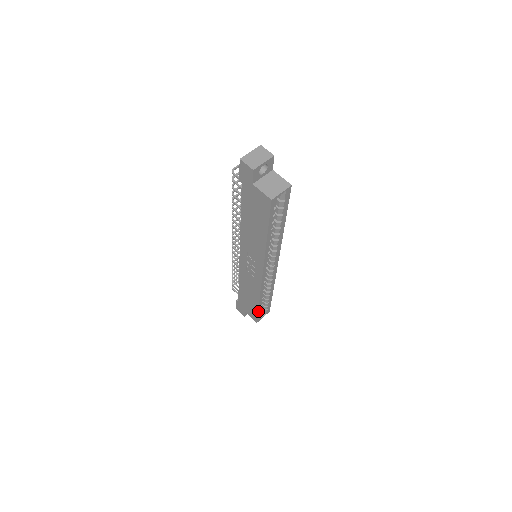
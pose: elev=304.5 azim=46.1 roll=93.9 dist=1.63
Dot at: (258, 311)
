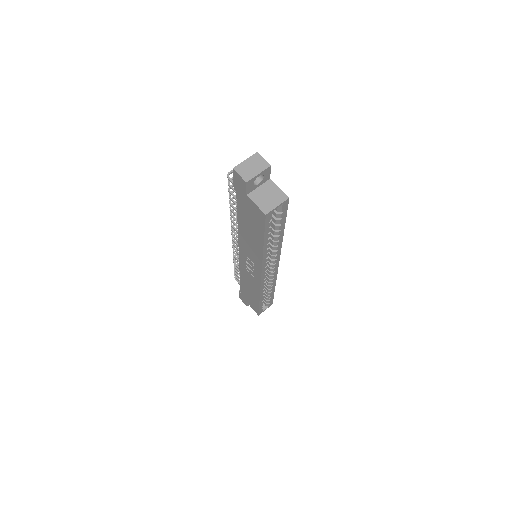
Dot at: (259, 306)
